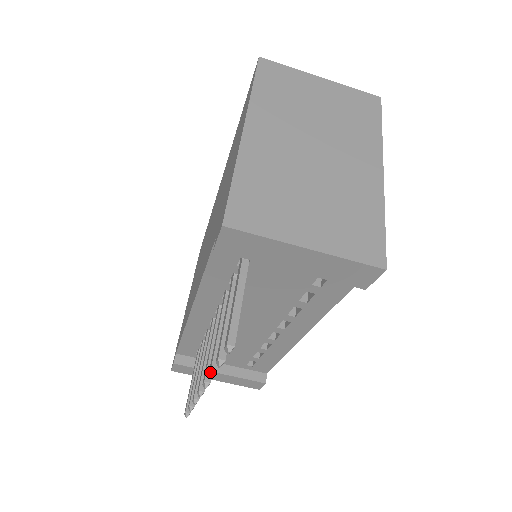
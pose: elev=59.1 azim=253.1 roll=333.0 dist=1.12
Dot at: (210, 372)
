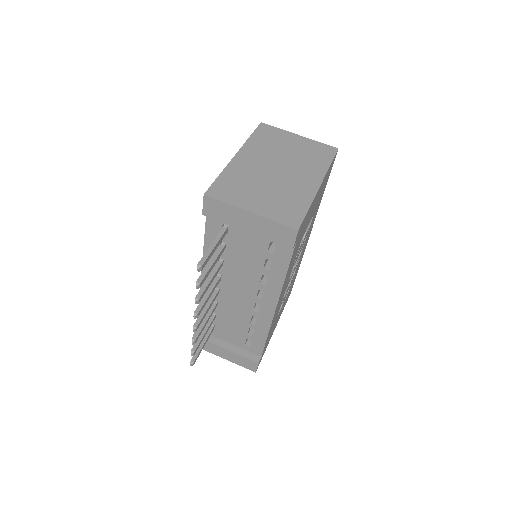
Dot at: (195, 299)
